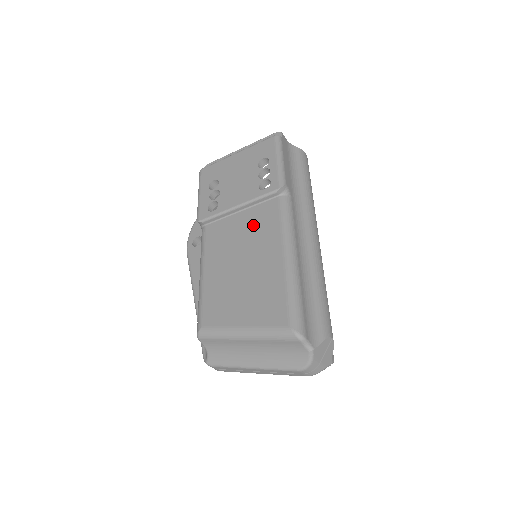
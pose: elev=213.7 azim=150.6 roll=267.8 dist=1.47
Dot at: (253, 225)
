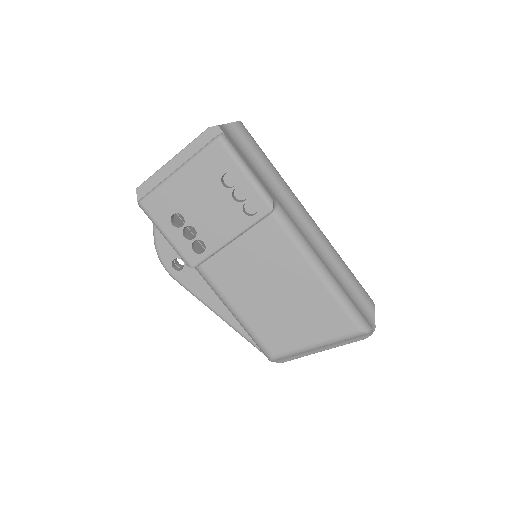
Dot at: (261, 252)
